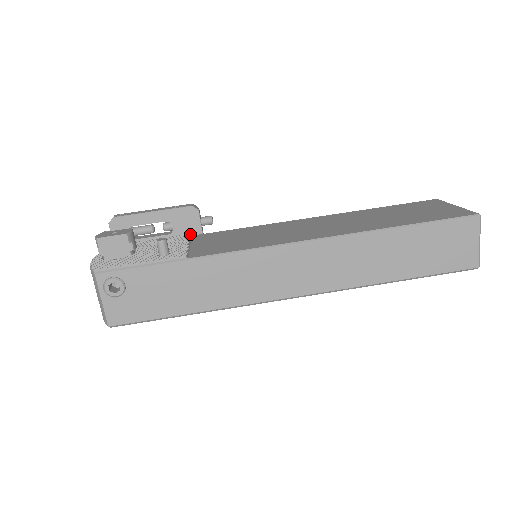
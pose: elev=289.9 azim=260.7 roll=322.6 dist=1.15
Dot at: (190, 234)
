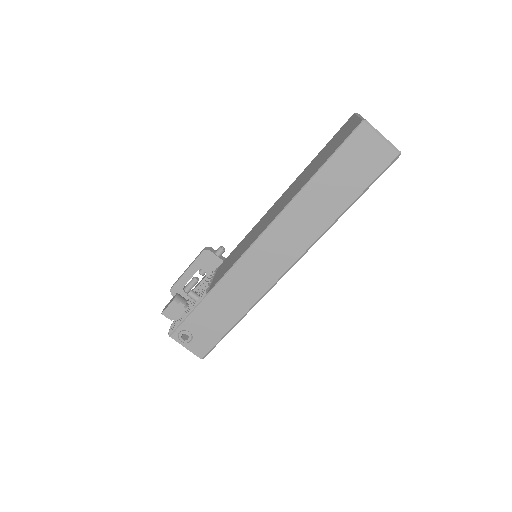
Dot at: (217, 267)
